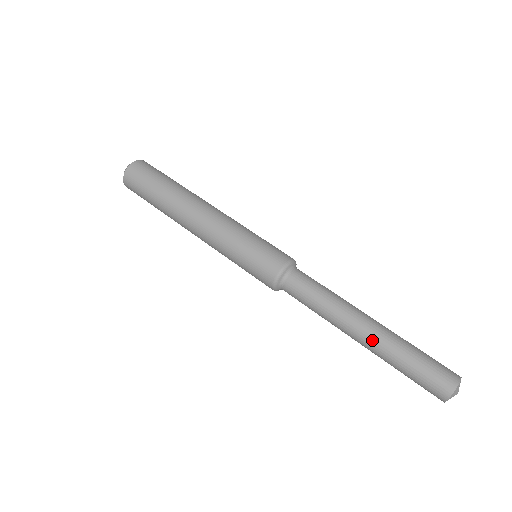
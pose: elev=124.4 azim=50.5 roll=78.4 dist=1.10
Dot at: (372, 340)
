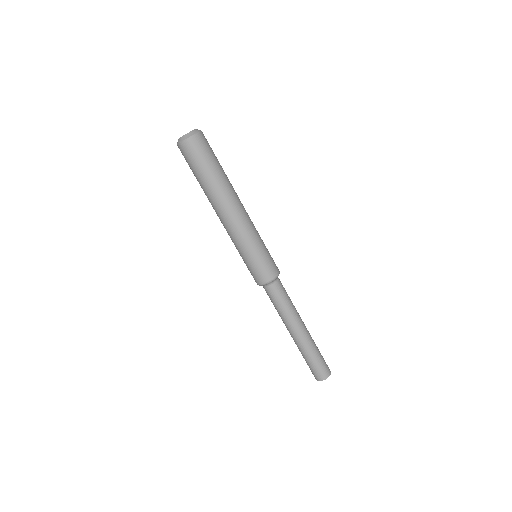
Dot at: (295, 341)
